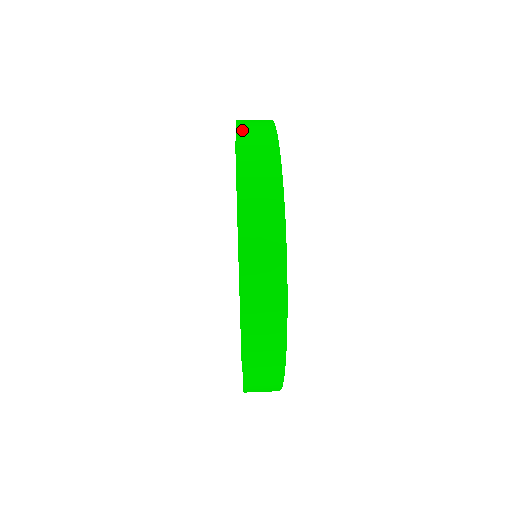
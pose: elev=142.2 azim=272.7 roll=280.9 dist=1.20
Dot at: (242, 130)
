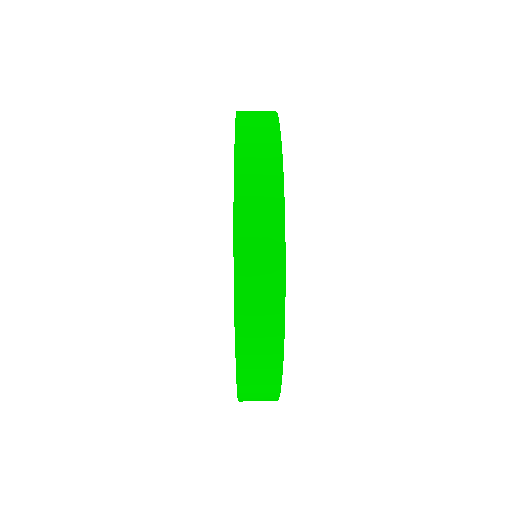
Dot at: (241, 157)
